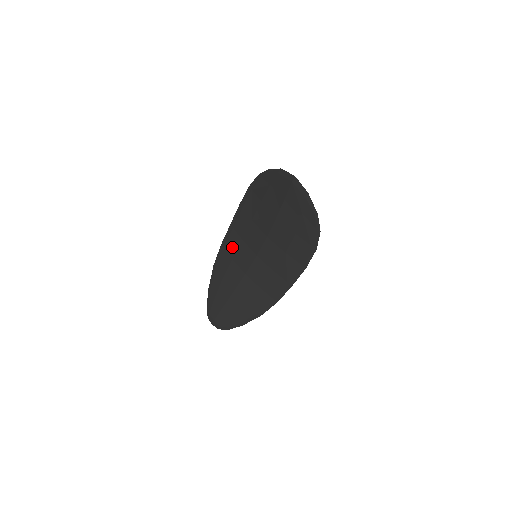
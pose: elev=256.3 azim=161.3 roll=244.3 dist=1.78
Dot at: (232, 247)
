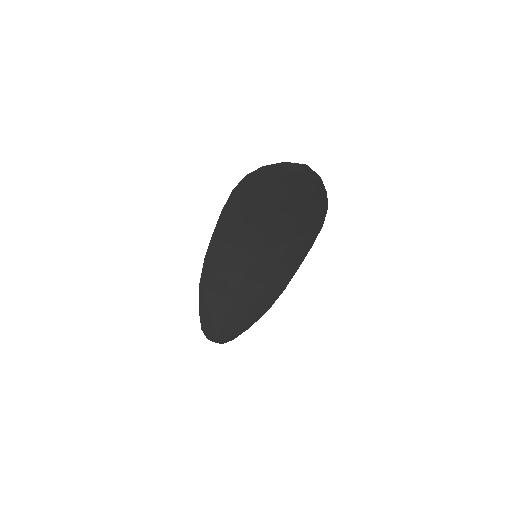
Dot at: (221, 258)
